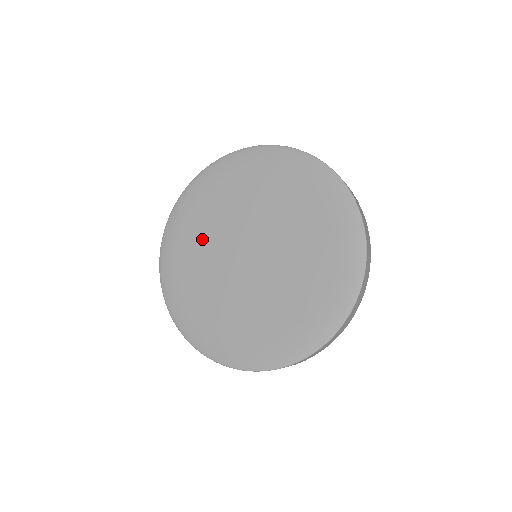
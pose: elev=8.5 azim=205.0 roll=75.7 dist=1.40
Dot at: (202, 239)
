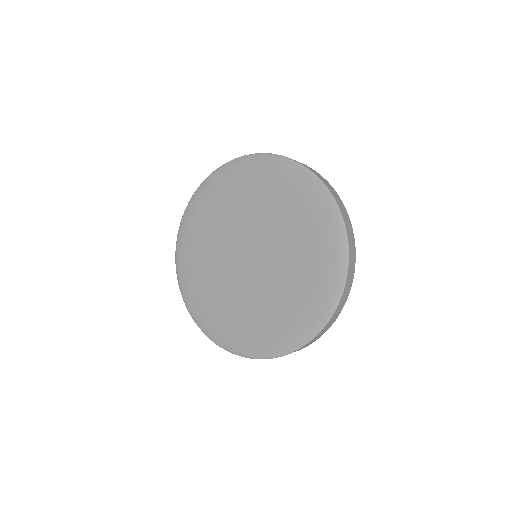
Dot at: (213, 284)
